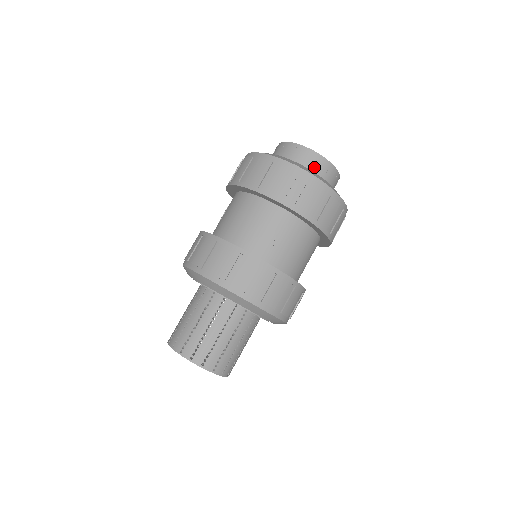
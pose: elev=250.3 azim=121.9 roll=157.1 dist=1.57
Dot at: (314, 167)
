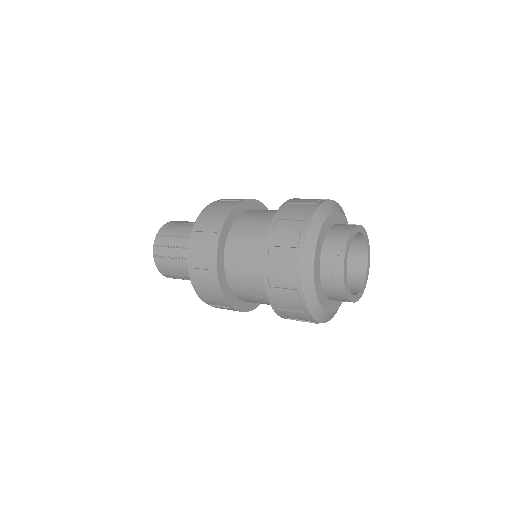
Dot at: (333, 295)
